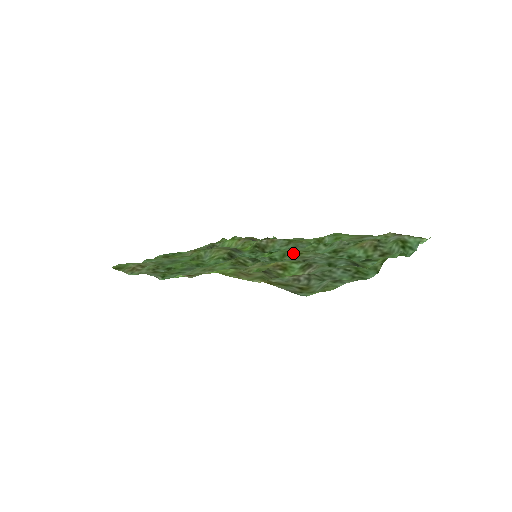
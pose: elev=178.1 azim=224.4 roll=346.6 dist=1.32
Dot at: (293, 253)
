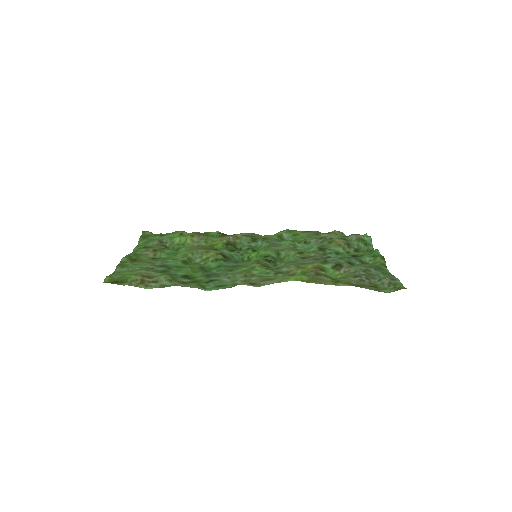
Dot at: (298, 253)
